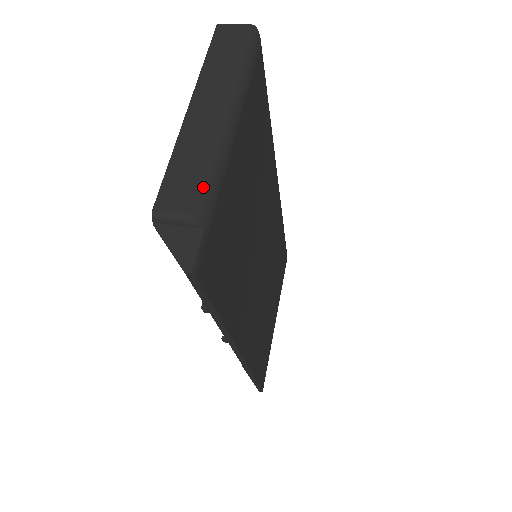
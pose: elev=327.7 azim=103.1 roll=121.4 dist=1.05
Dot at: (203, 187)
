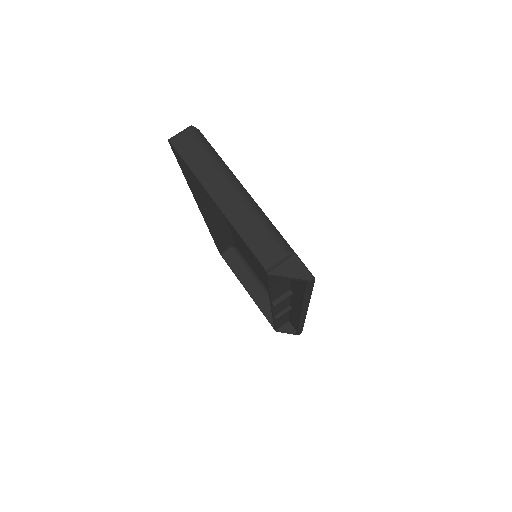
Dot at: (274, 235)
